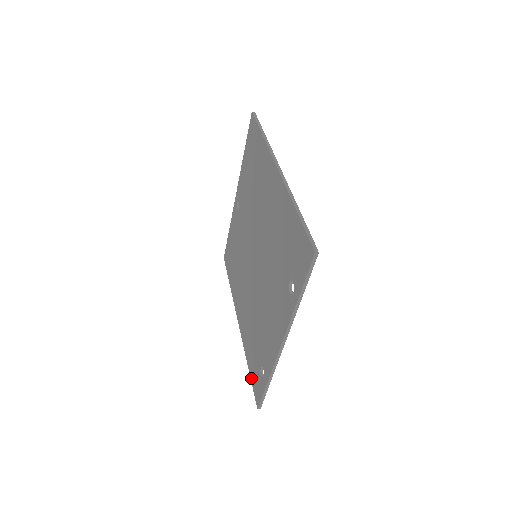
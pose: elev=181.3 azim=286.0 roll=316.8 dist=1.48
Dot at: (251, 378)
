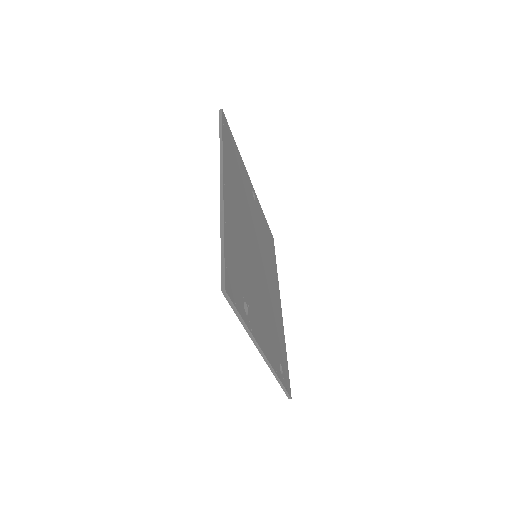
Dot at: occluded
